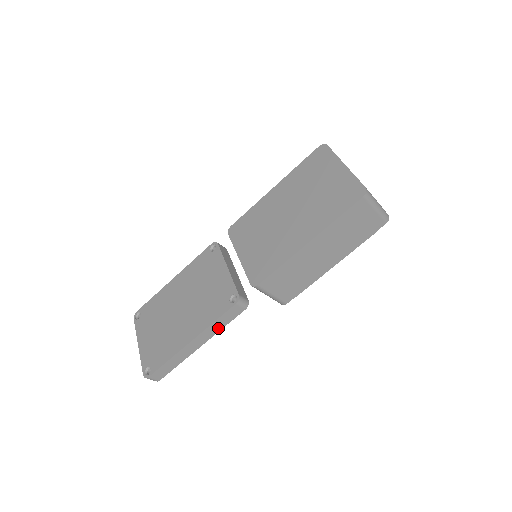
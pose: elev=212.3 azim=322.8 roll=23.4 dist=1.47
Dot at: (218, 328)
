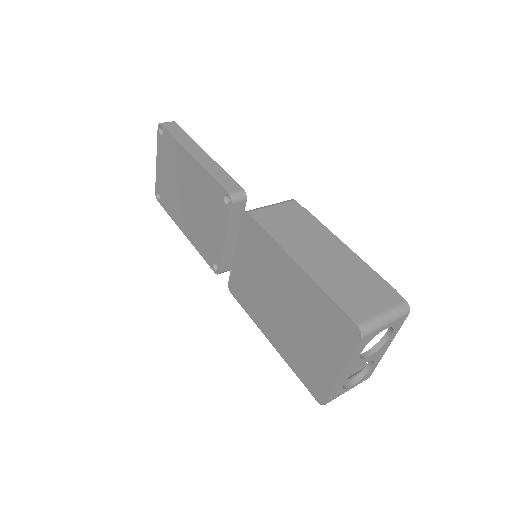
Dot at: occluded
